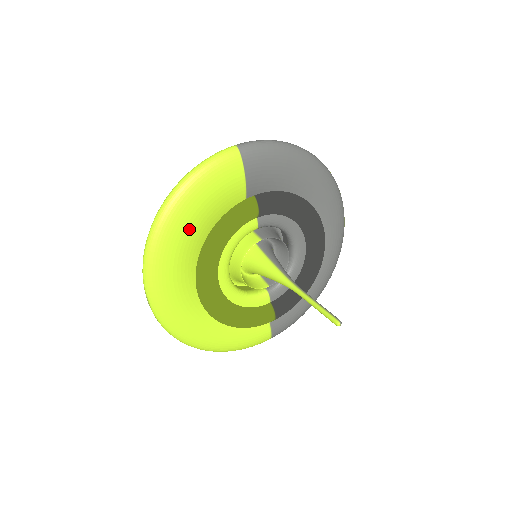
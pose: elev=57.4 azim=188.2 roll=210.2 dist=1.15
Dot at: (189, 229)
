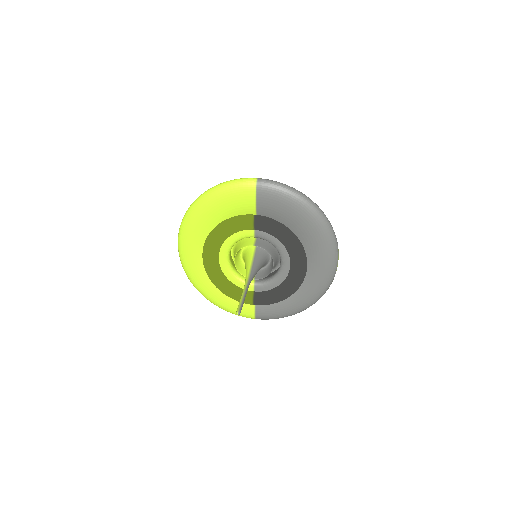
Dot at: (210, 217)
